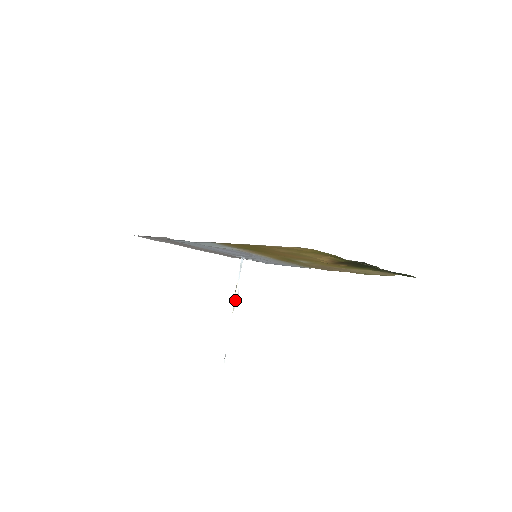
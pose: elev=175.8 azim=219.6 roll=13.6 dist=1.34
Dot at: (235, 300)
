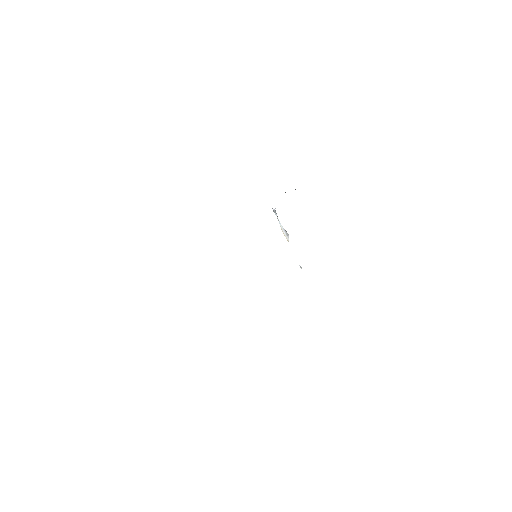
Dot at: (285, 236)
